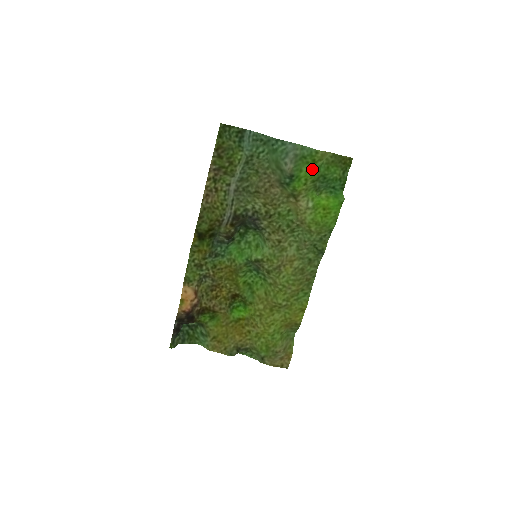
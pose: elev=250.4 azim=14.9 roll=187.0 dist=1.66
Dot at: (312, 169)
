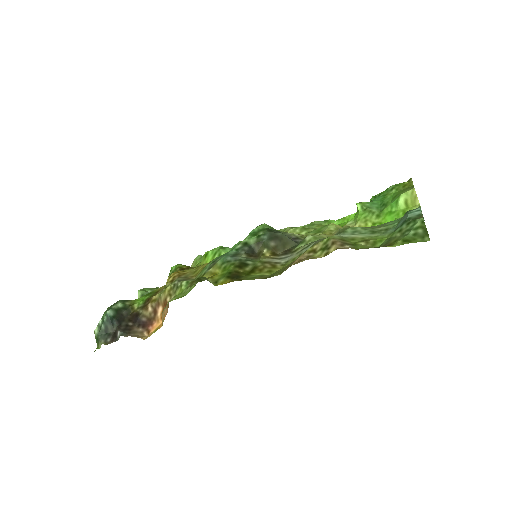
Dot at: (394, 214)
